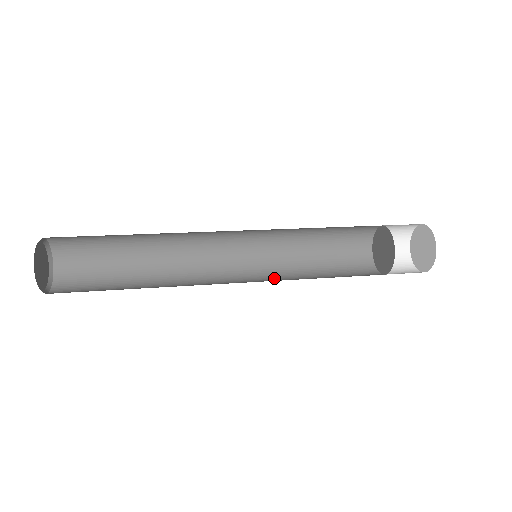
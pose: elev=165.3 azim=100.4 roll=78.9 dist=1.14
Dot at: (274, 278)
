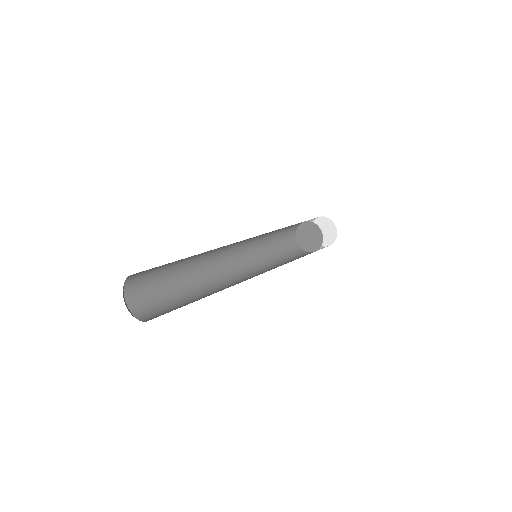
Dot at: occluded
